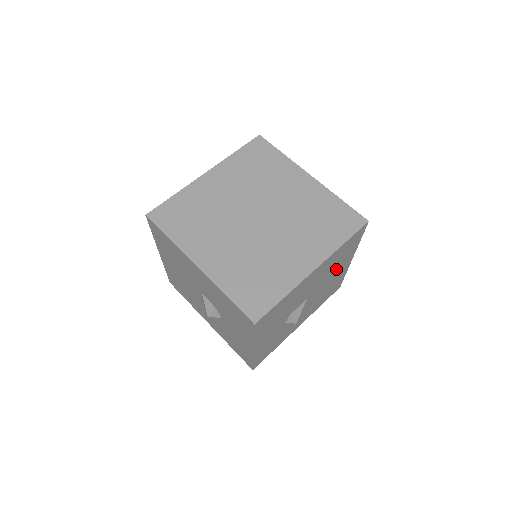
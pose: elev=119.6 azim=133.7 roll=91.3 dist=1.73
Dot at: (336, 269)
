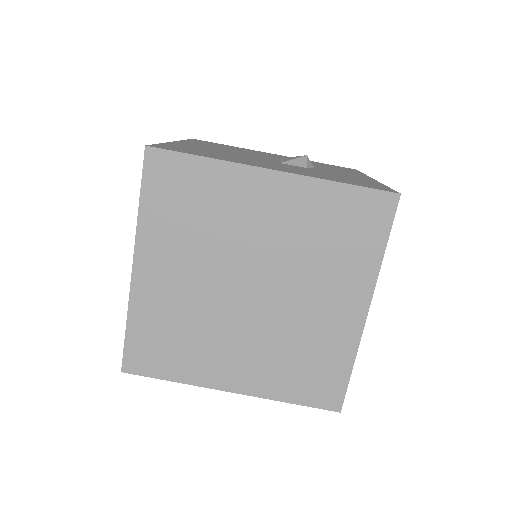
Dot at: occluded
